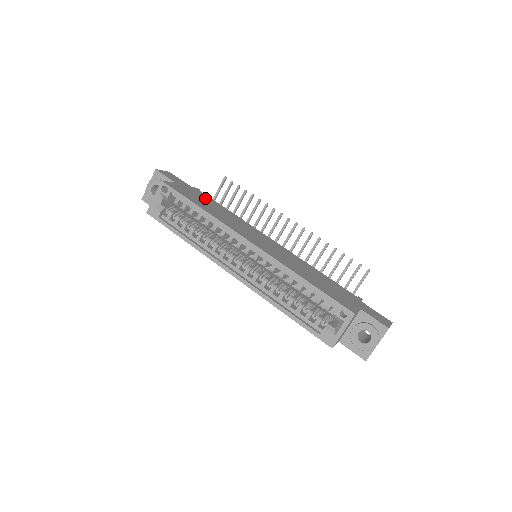
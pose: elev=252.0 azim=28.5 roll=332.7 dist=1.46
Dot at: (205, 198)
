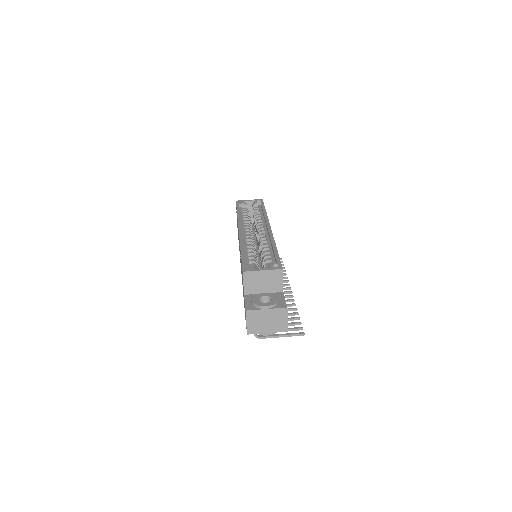
Dot at: occluded
